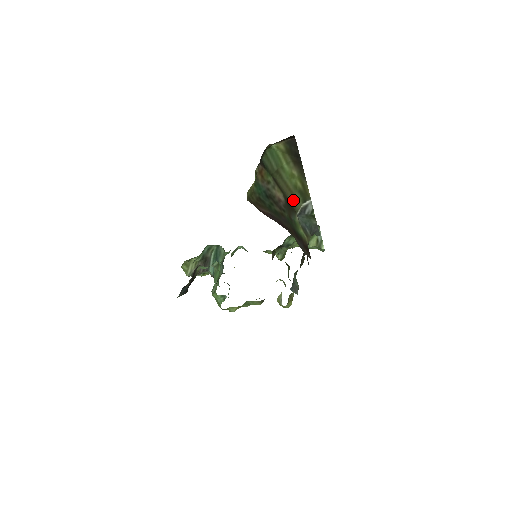
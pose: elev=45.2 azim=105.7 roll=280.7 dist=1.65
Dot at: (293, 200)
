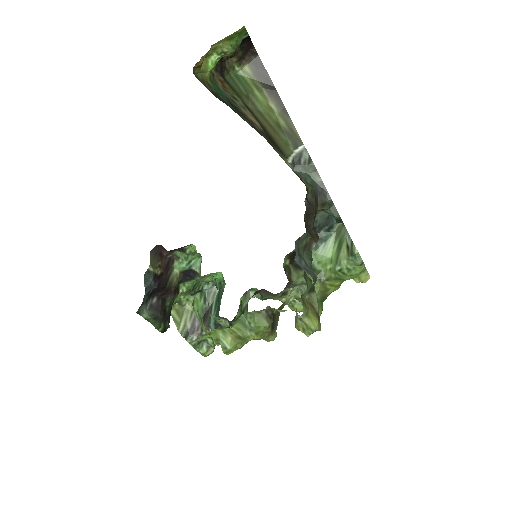
Dot at: (278, 141)
